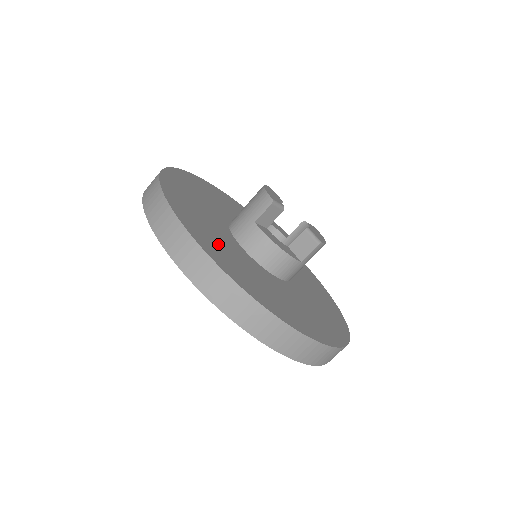
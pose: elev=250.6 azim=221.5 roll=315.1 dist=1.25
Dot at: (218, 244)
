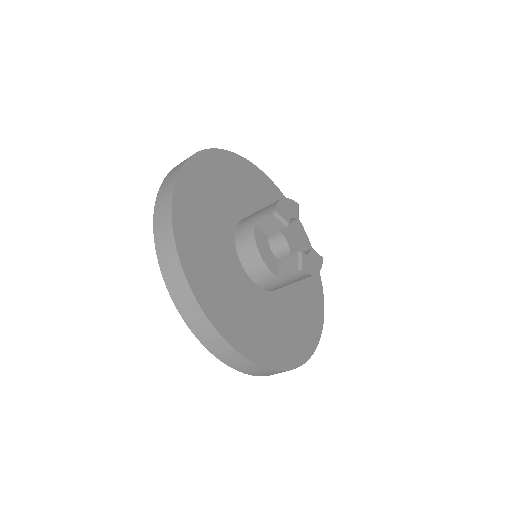
Dot at: (201, 224)
